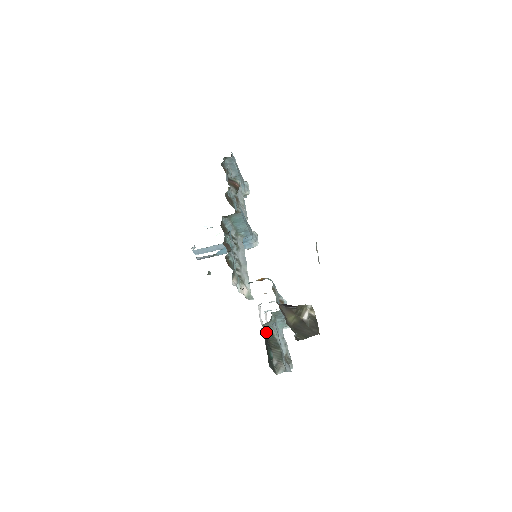
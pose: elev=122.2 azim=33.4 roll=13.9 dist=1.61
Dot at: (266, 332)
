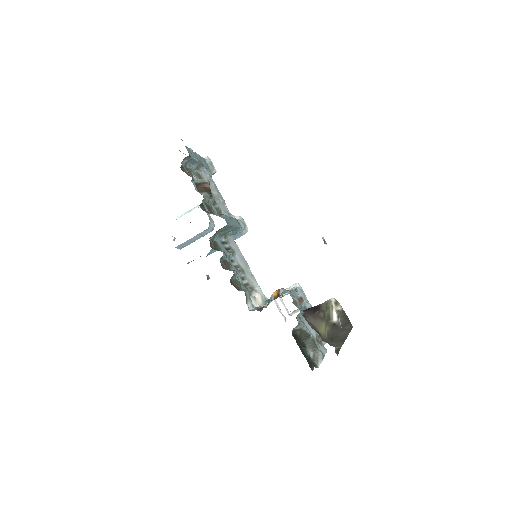
Dot at: (294, 331)
